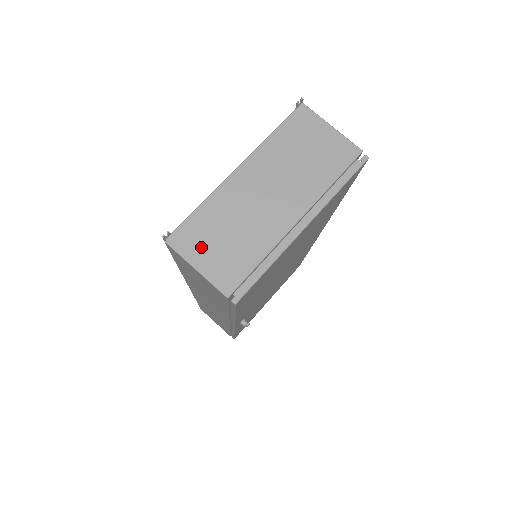
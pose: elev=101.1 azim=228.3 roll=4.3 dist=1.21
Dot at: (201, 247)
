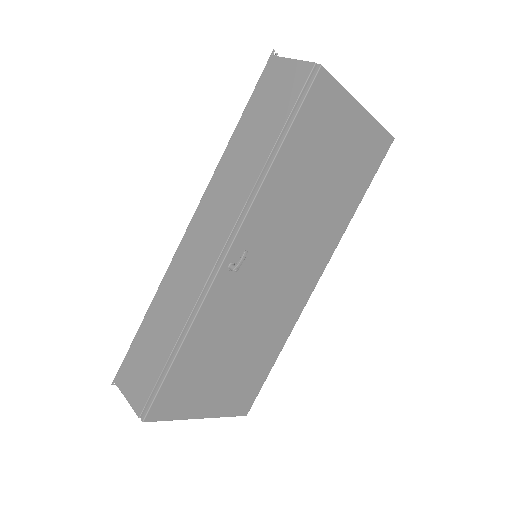
Dot at: occluded
